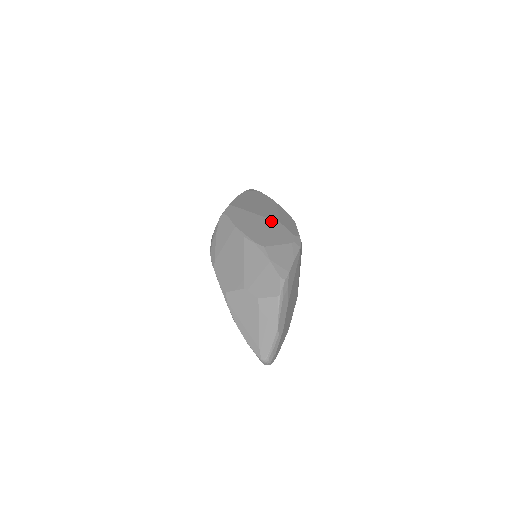
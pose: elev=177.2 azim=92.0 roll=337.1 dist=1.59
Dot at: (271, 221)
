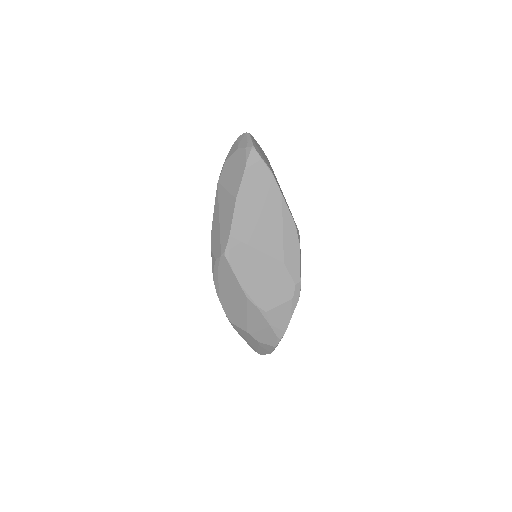
Dot at: (274, 263)
